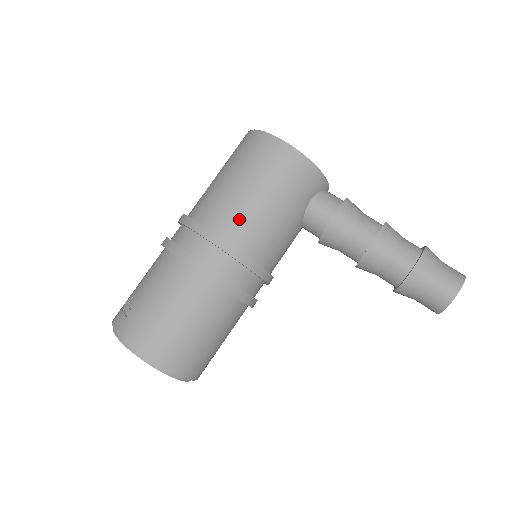
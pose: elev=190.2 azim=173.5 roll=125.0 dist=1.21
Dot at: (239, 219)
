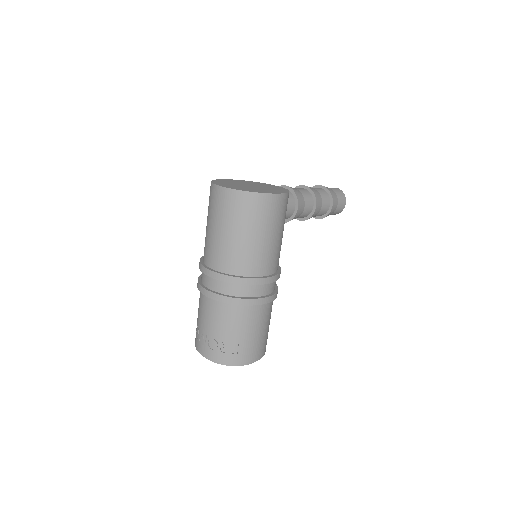
Dot at: (274, 258)
